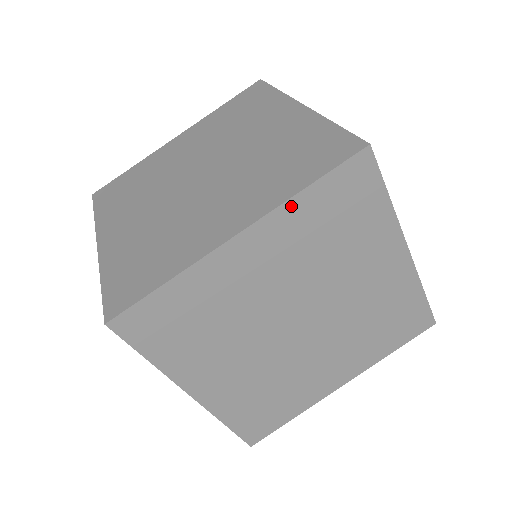
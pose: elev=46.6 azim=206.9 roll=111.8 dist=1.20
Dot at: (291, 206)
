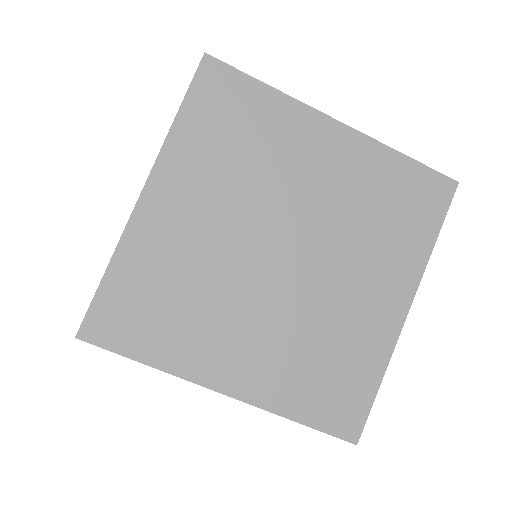
Dot at: (383, 152)
